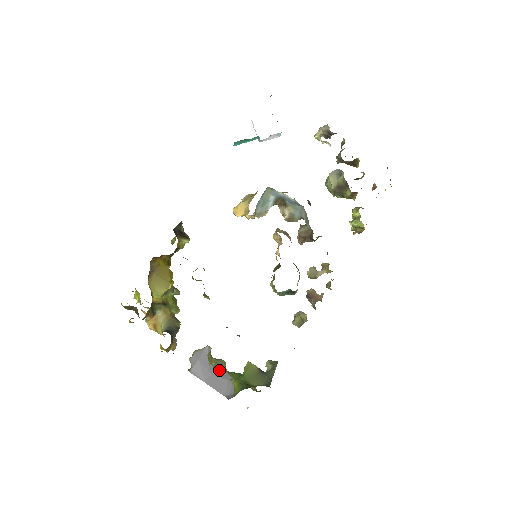
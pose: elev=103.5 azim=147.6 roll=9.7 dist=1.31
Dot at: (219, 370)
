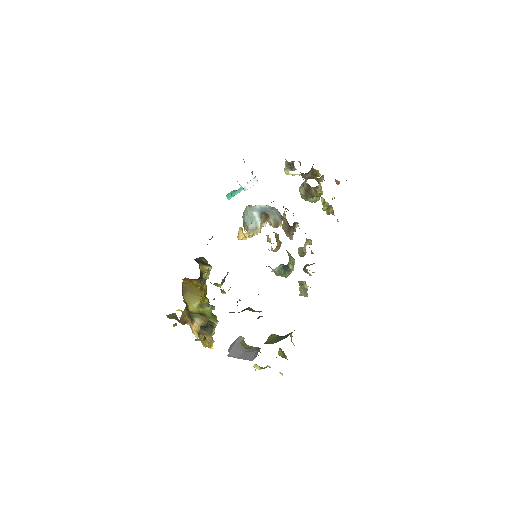
Dot at: (250, 349)
